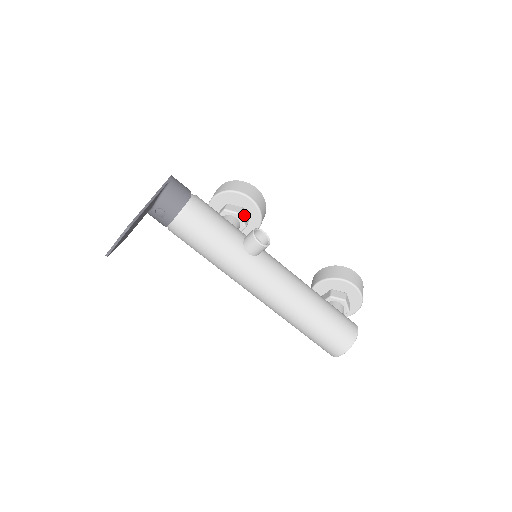
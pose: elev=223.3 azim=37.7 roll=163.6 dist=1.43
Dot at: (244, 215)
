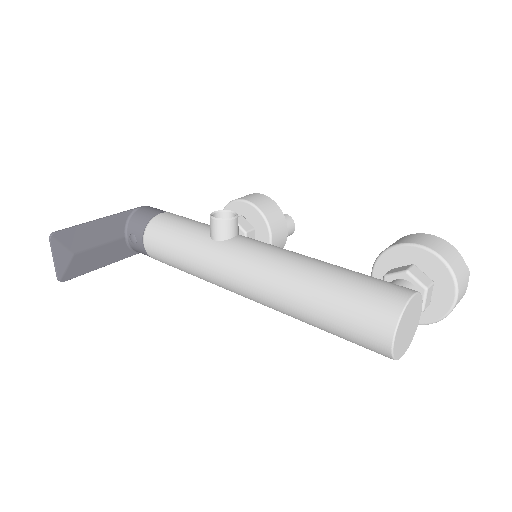
Dot at: (243, 222)
